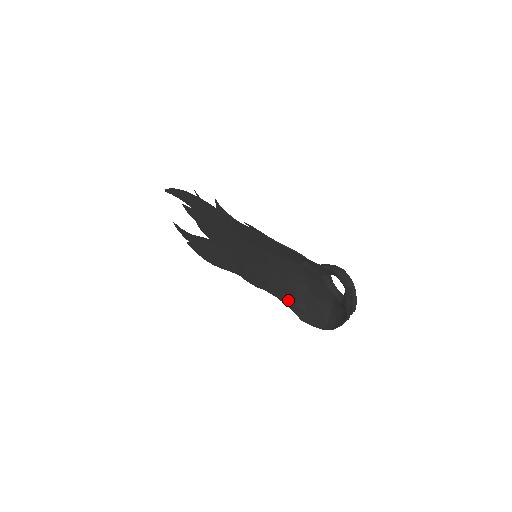
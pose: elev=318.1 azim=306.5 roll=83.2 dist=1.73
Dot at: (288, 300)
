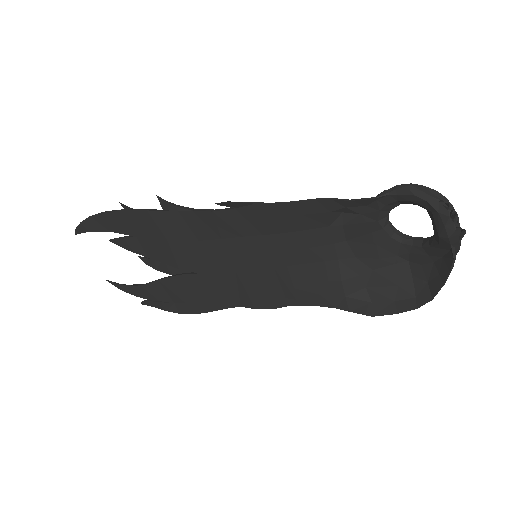
Dot at: (335, 298)
